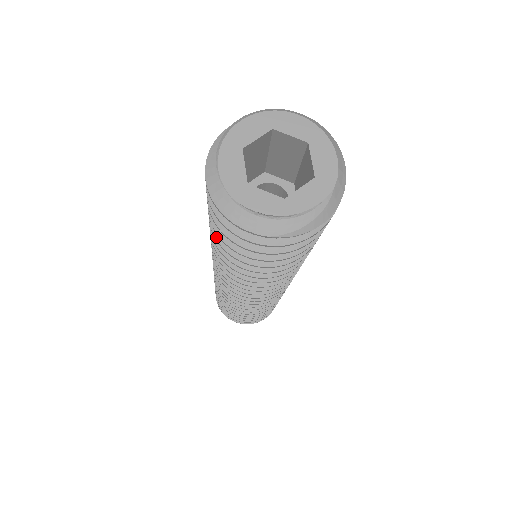
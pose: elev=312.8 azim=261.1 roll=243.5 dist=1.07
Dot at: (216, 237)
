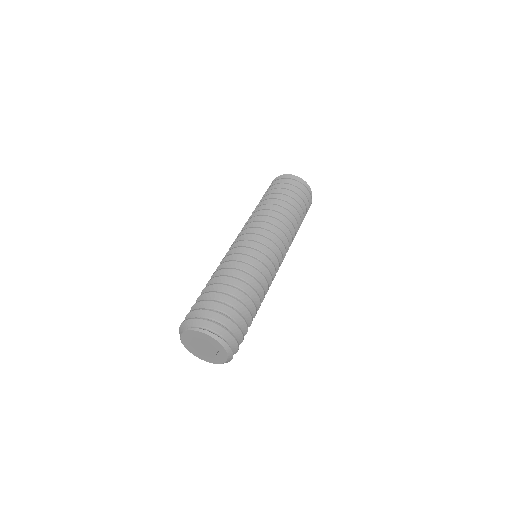
Dot at: occluded
